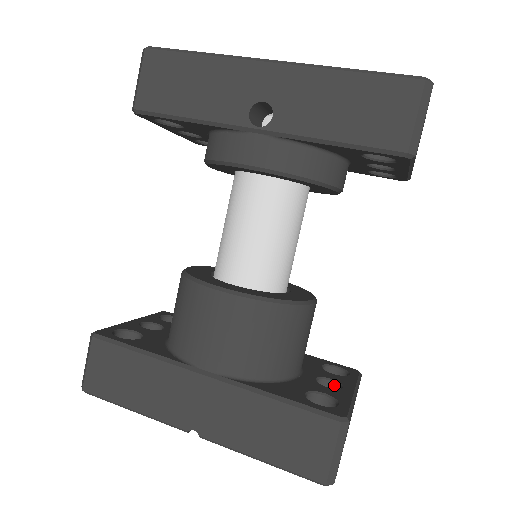
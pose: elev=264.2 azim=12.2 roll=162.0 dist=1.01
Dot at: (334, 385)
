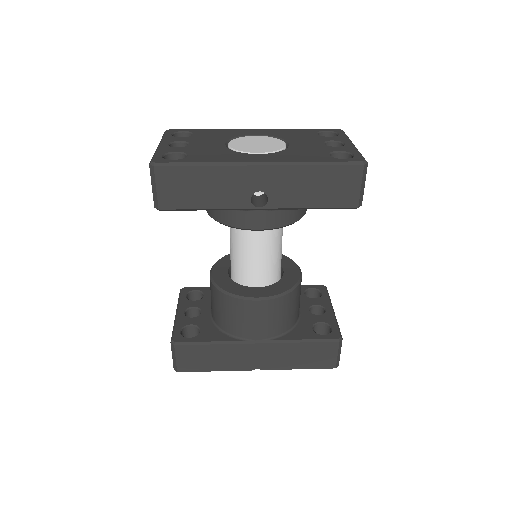
Dot at: (319, 308)
